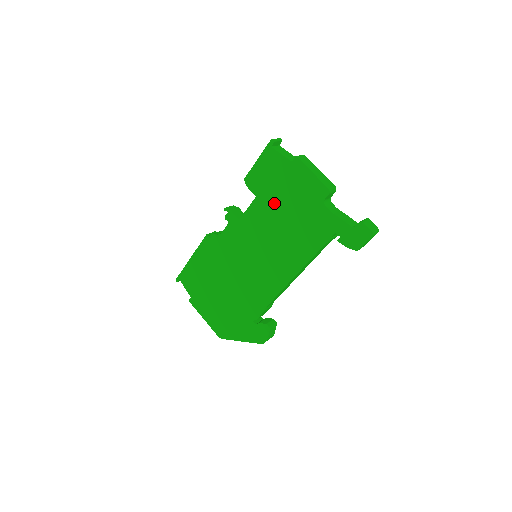
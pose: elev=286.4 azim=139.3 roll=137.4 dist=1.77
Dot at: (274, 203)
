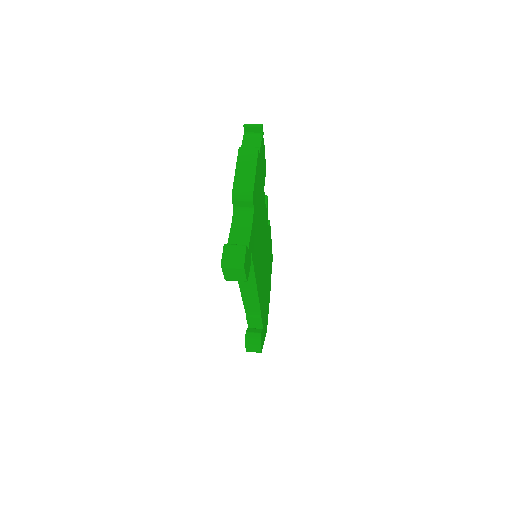
Dot at: occluded
